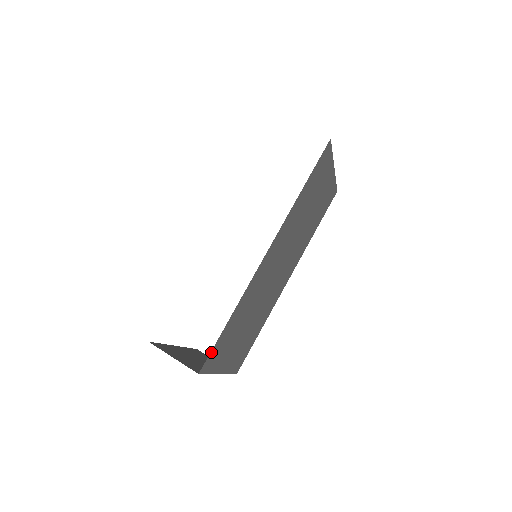
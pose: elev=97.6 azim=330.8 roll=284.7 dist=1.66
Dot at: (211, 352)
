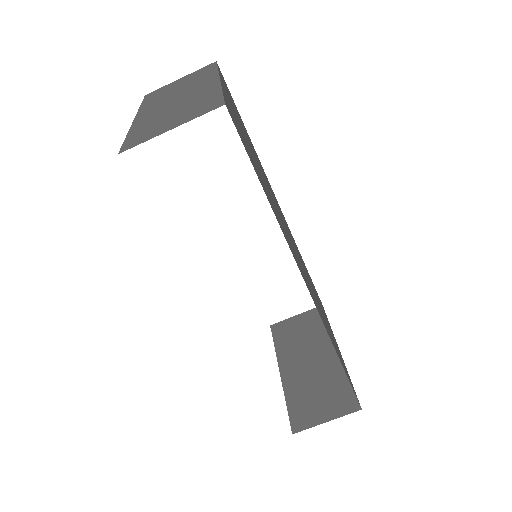
Dot at: occluded
